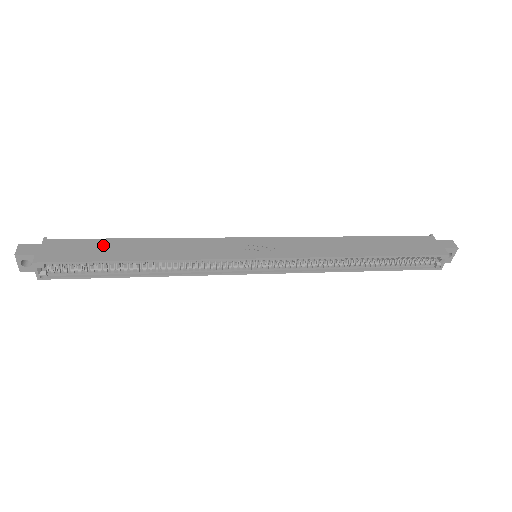
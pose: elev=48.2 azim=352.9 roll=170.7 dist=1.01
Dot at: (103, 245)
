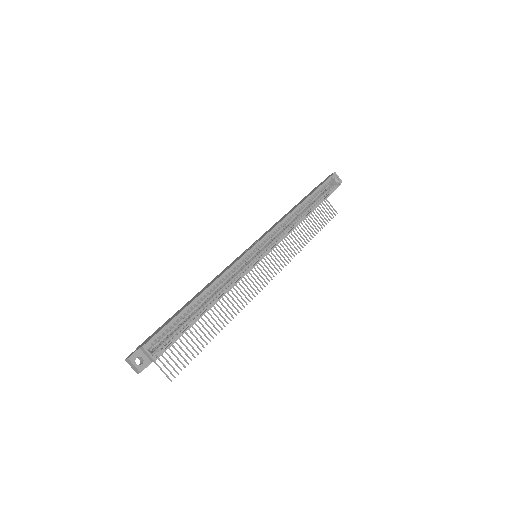
Dot at: (172, 317)
